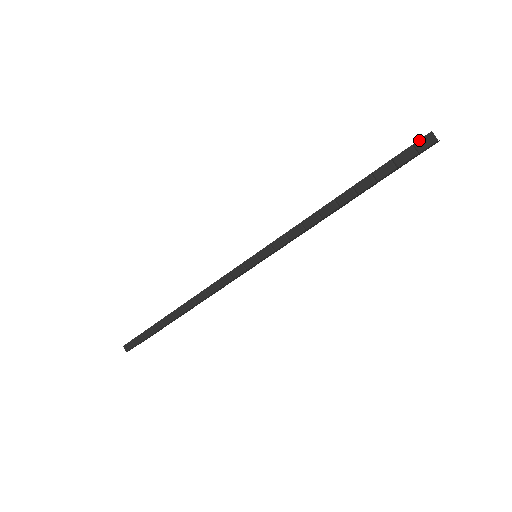
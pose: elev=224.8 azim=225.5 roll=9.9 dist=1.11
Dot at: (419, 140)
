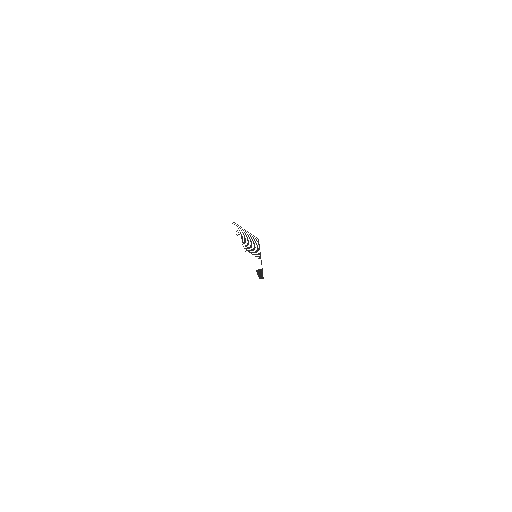
Dot at: (256, 270)
